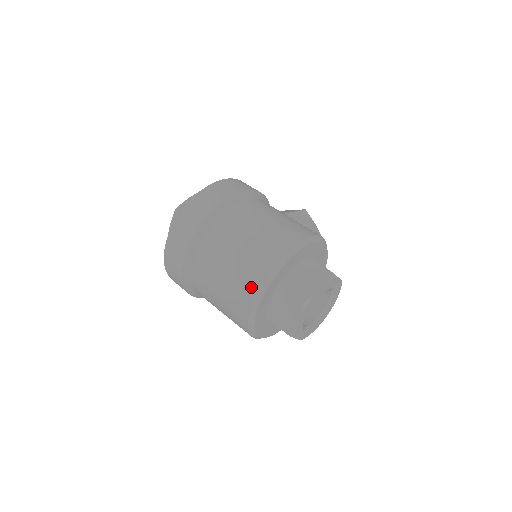
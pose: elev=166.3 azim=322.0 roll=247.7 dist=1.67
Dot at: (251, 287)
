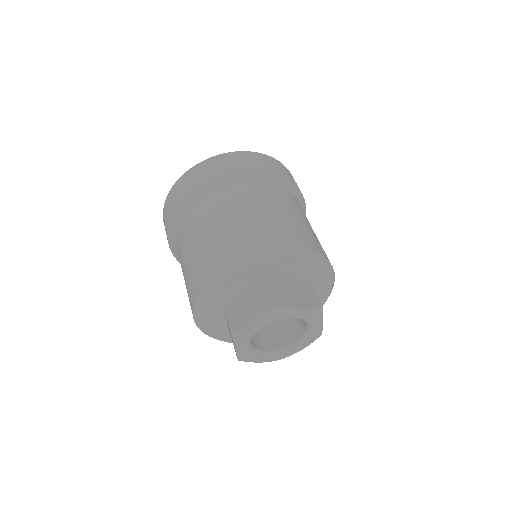
Dot at: (235, 252)
